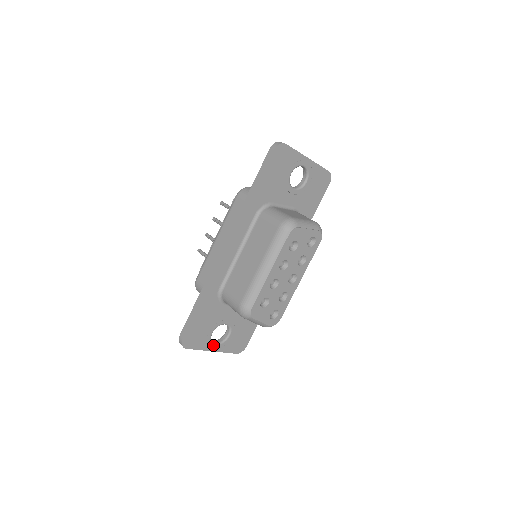
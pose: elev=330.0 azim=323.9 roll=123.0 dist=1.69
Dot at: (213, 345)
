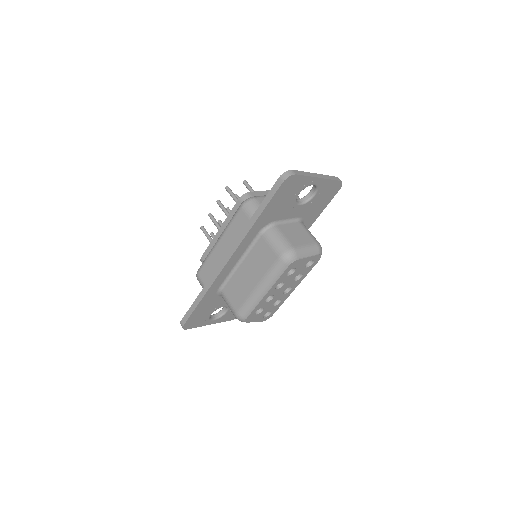
Dot at: (211, 321)
